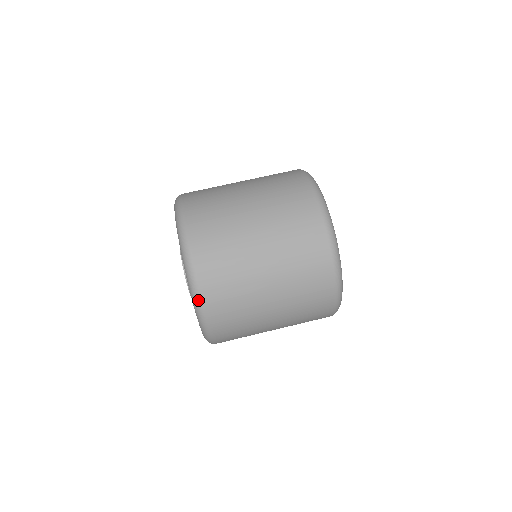
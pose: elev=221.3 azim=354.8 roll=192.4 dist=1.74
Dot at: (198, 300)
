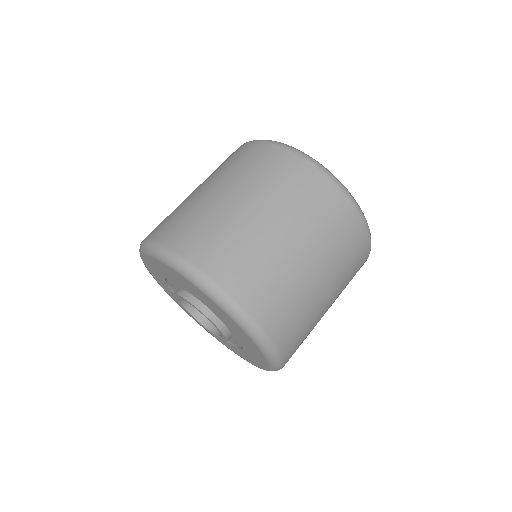
Dot at: (262, 336)
